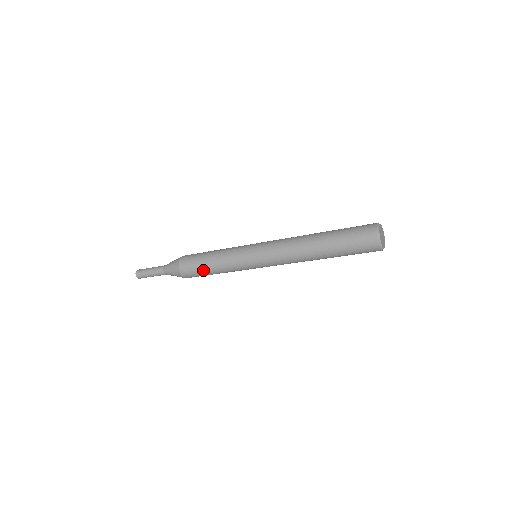
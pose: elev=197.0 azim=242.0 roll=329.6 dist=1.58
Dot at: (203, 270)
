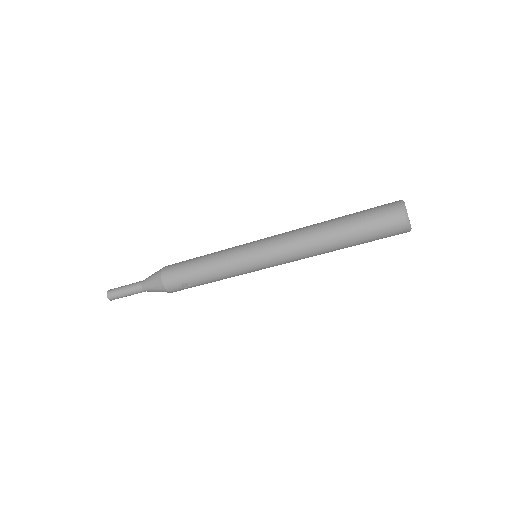
Dot at: (189, 267)
